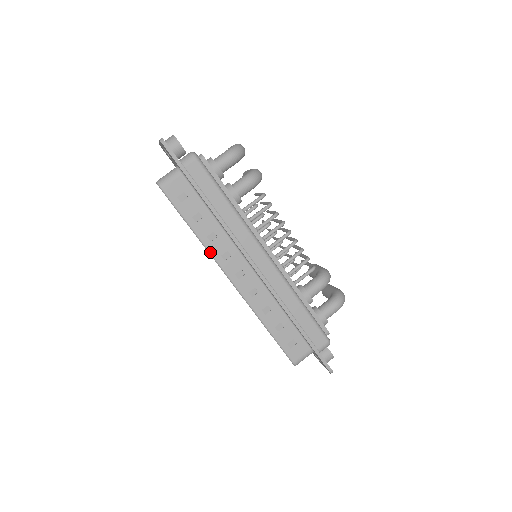
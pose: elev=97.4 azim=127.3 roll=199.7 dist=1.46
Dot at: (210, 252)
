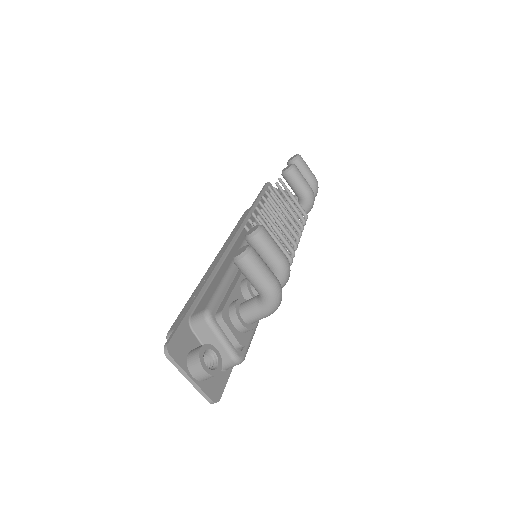
Dot at: occluded
